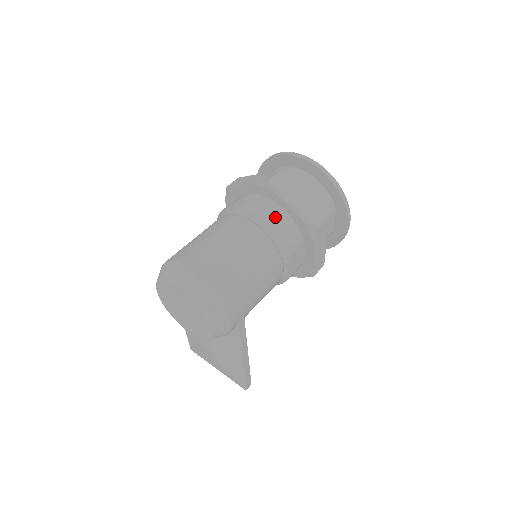
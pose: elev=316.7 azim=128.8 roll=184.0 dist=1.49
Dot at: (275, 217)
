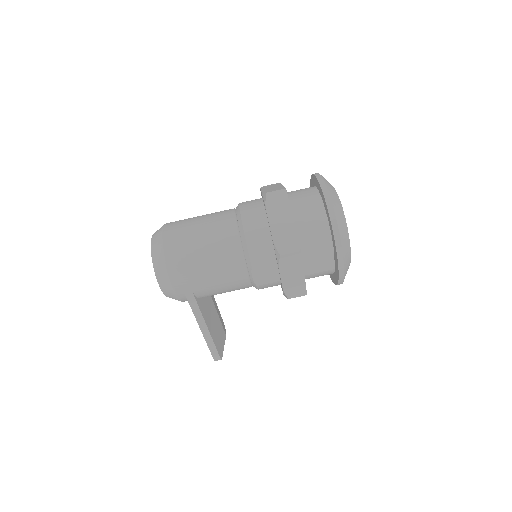
Dot at: (255, 227)
